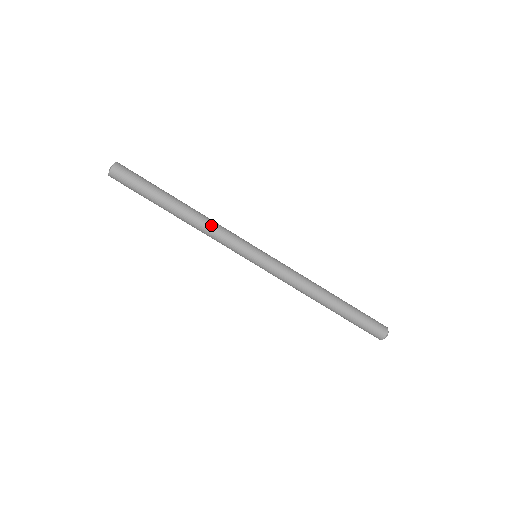
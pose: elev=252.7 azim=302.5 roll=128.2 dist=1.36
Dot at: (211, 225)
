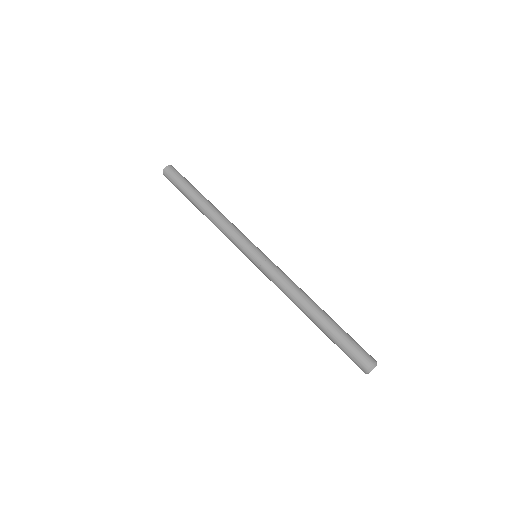
Dot at: (225, 219)
